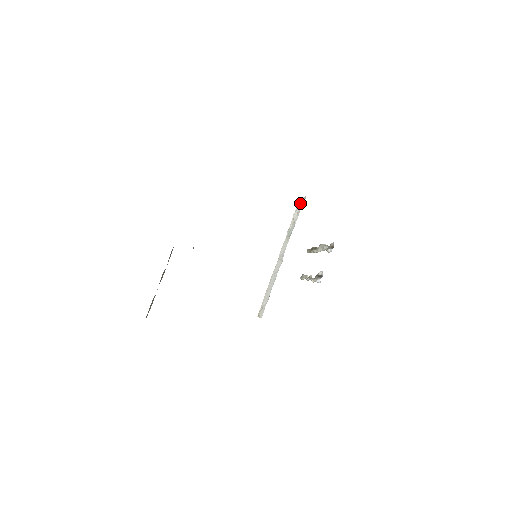
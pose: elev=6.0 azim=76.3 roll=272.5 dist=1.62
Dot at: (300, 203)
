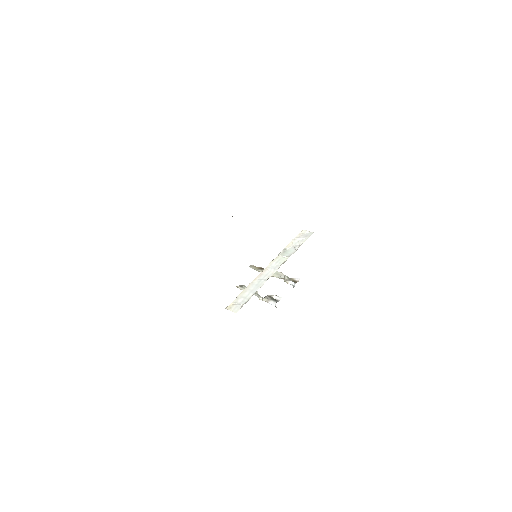
Dot at: (304, 234)
